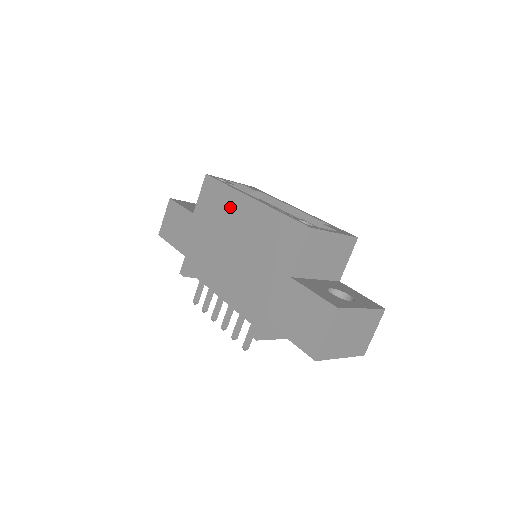
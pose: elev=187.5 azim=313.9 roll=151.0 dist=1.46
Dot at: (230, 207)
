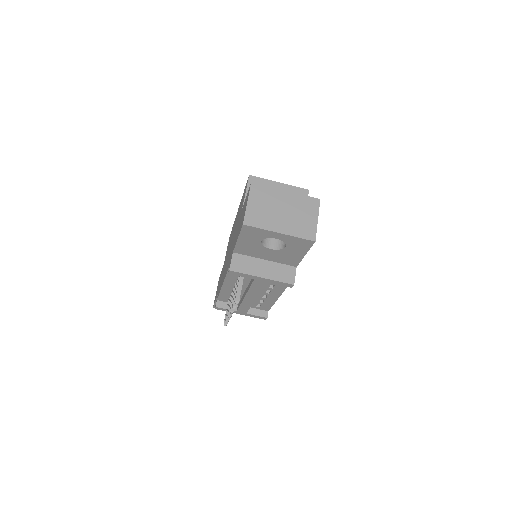
Dot at: (232, 231)
